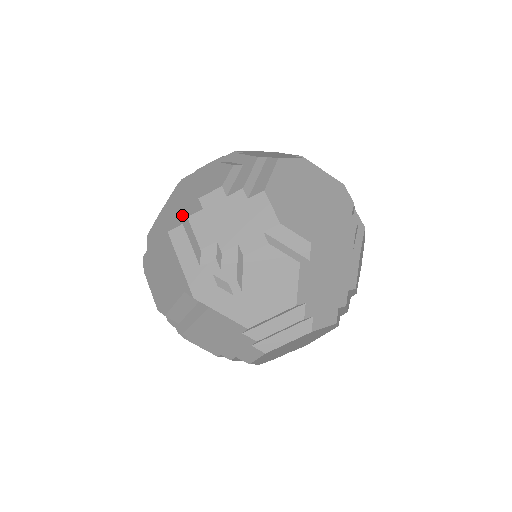
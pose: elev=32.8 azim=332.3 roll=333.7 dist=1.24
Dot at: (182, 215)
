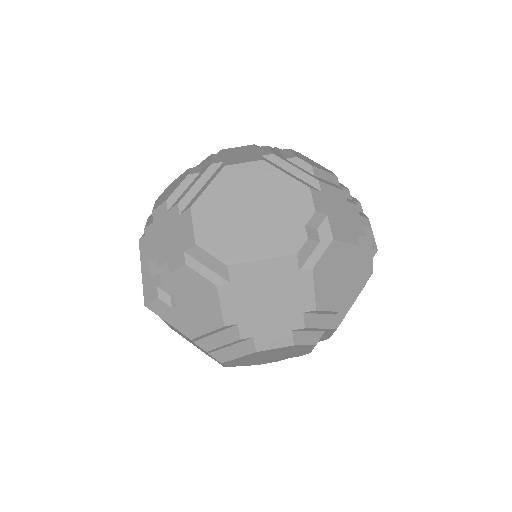
Dot at: (145, 226)
